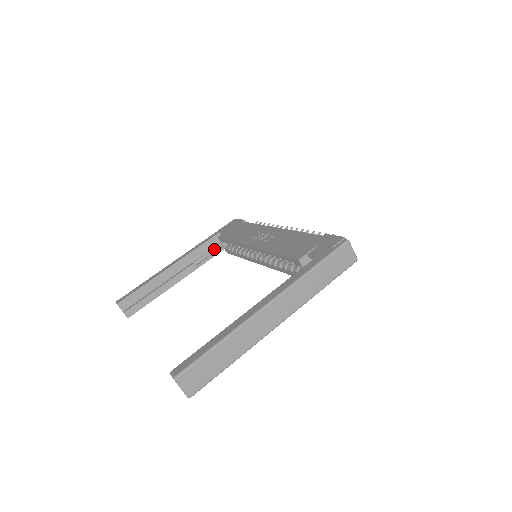
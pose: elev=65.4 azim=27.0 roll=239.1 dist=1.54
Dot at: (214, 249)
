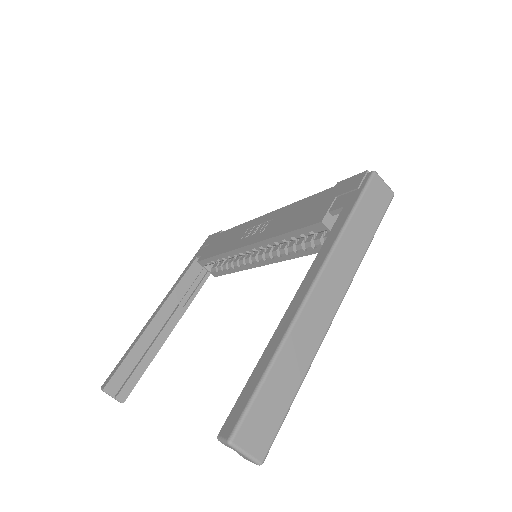
Dot at: (198, 279)
